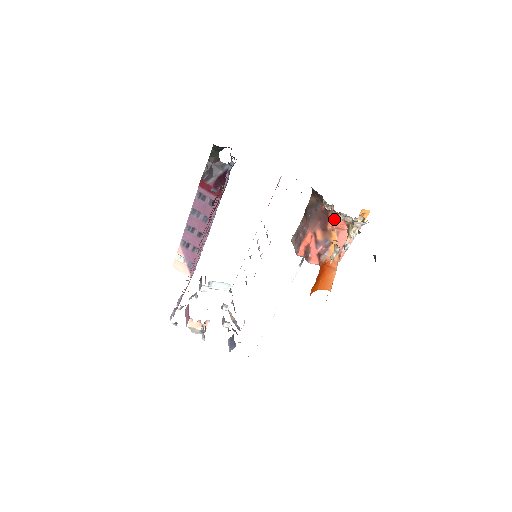
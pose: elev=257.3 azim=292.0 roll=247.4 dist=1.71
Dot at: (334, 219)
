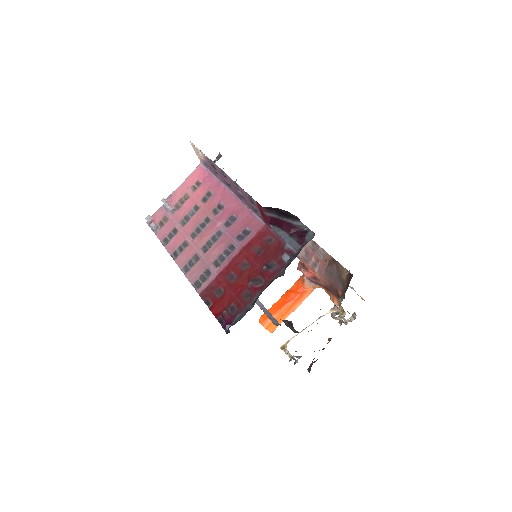
Dot at: occluded
